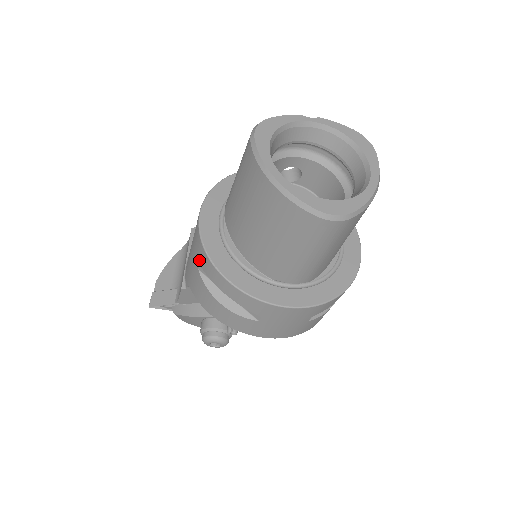
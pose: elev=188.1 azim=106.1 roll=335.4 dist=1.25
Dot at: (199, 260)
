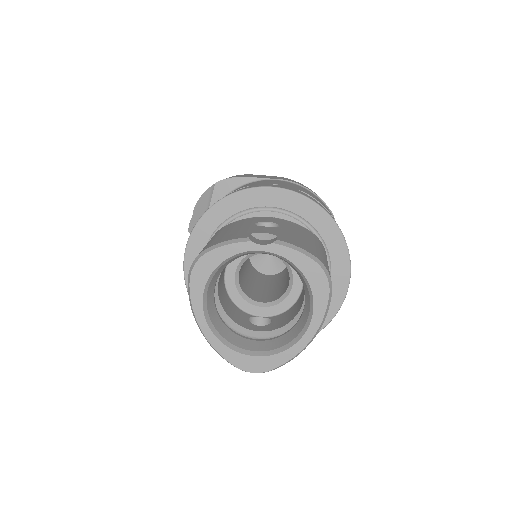
Dot at: occluded
